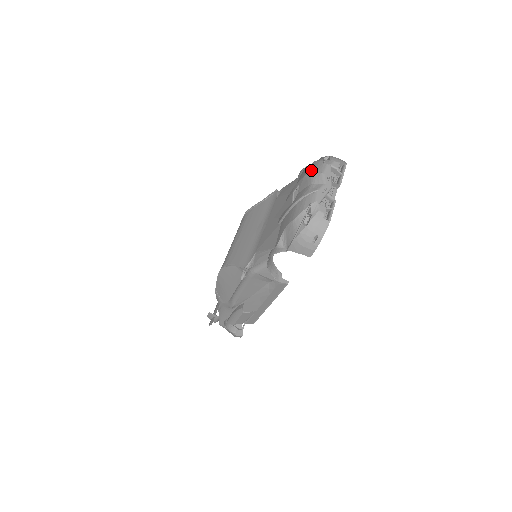
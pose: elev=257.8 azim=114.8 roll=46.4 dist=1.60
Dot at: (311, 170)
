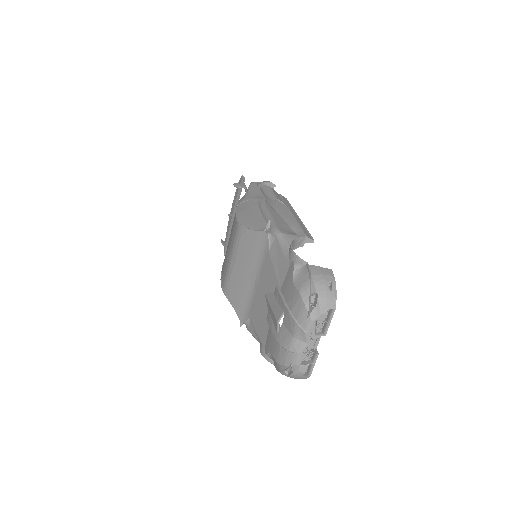
Dot at: (295, 311)
